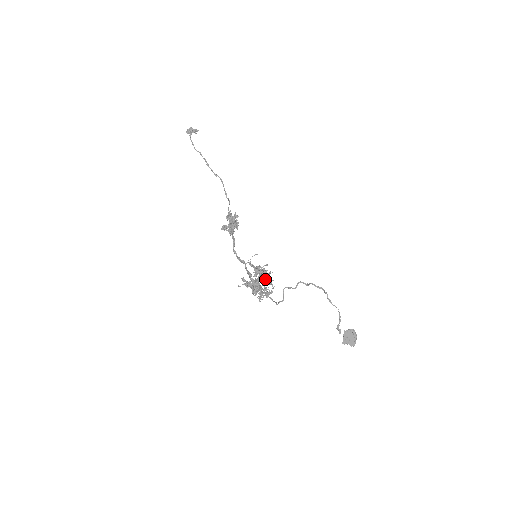
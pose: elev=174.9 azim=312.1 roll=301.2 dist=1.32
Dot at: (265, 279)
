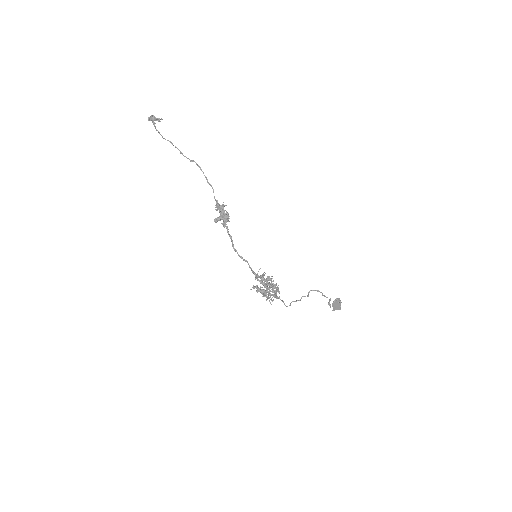
Dot at: (274, 292)
